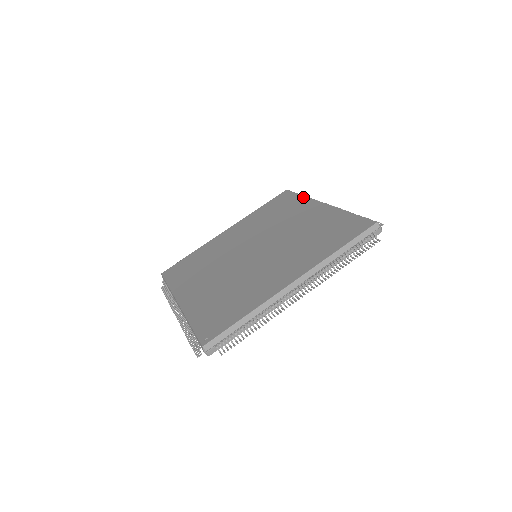
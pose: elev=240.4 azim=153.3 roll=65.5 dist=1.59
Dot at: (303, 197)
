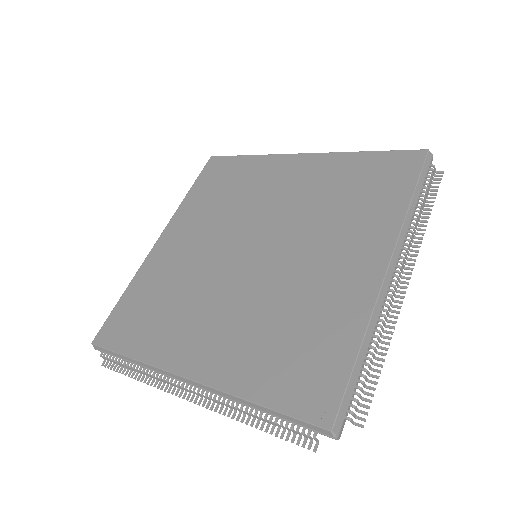
Dot at: (255, 157)
